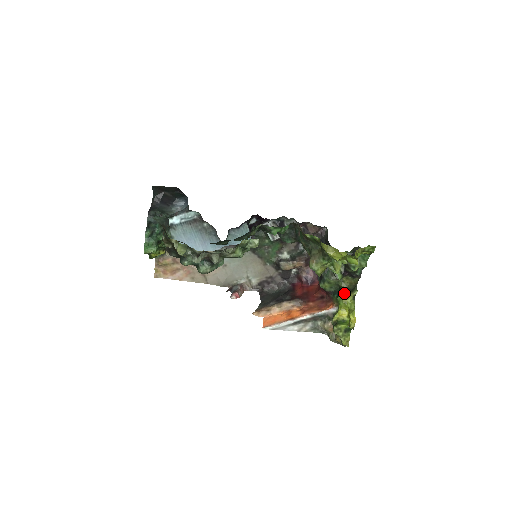
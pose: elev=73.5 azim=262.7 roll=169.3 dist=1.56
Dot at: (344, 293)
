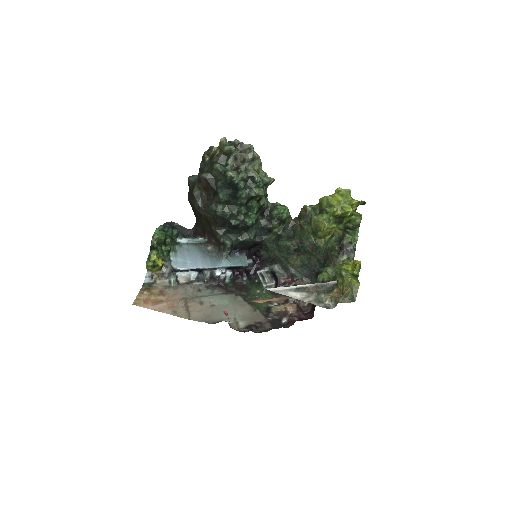
Dot at: (343, 263)
